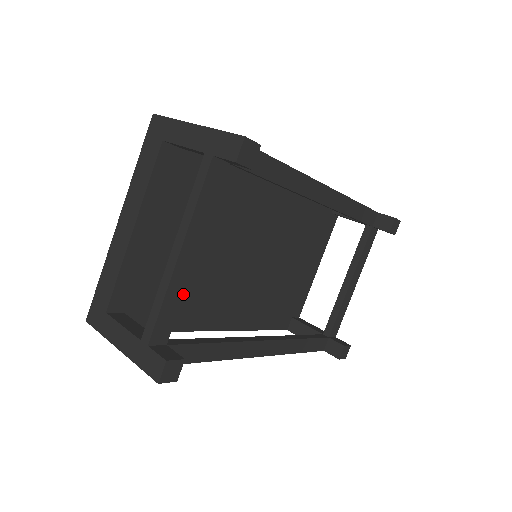
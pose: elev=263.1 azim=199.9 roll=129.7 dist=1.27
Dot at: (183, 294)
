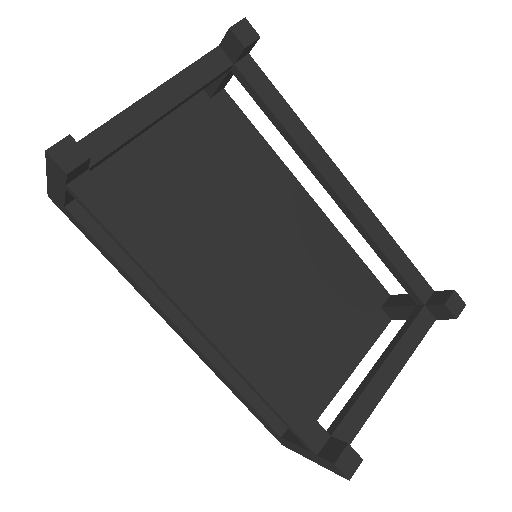
Dot at: (135, 134)
